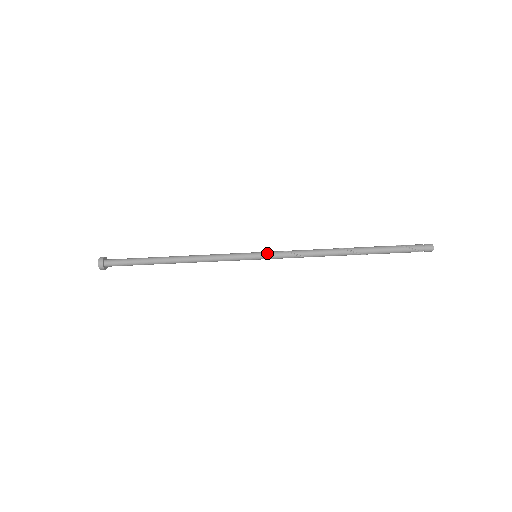
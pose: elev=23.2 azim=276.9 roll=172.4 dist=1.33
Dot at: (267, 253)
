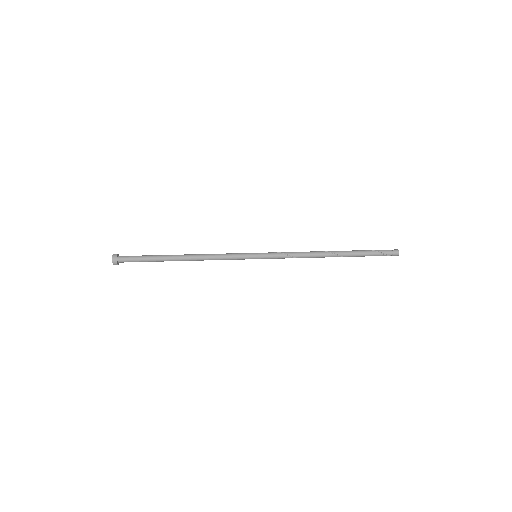
Dot at: (266, 254)
